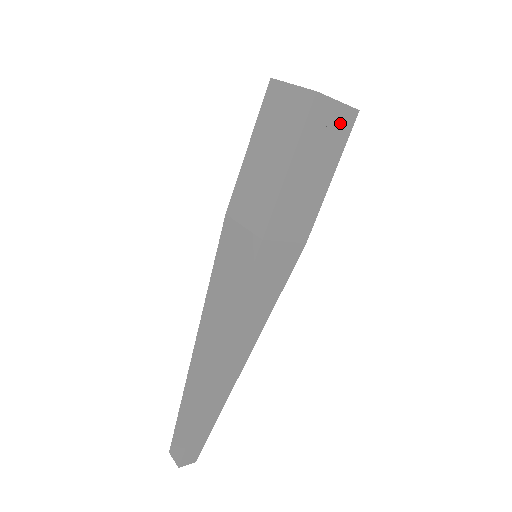
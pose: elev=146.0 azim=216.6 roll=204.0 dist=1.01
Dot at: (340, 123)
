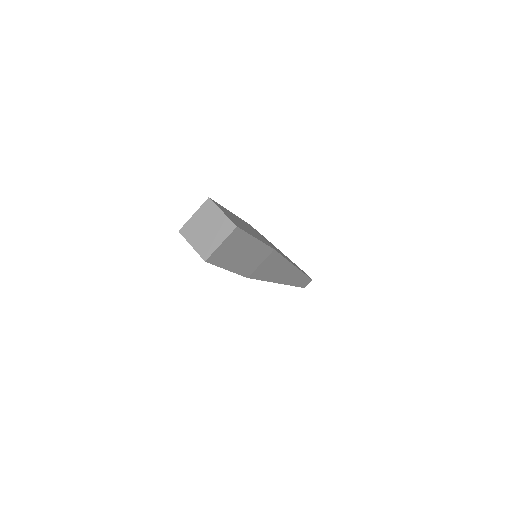
Dot at: (232, 240)
